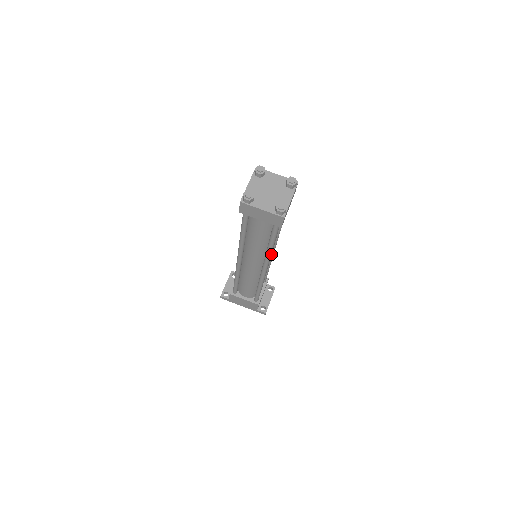
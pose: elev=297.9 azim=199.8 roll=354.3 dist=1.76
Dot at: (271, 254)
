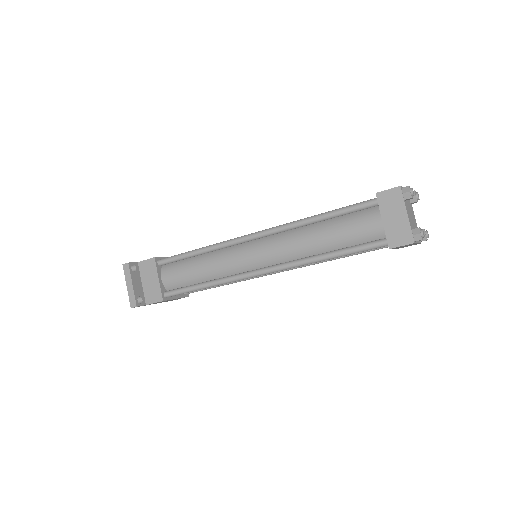
Dot at: occluded
